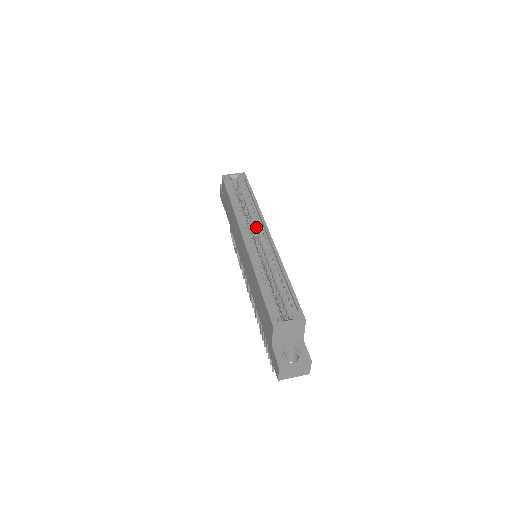
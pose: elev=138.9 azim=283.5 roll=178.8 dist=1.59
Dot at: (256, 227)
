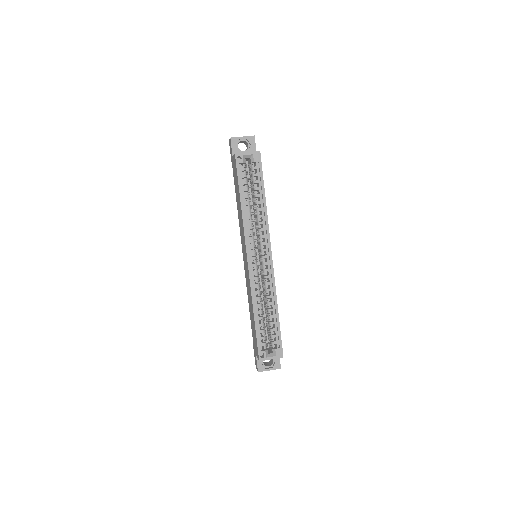
Dot at: (261, 243)
